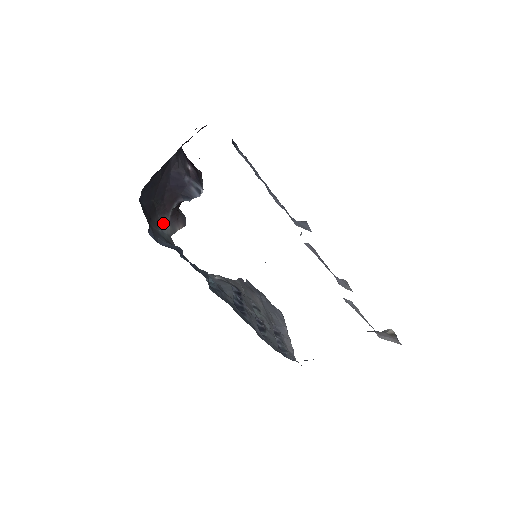
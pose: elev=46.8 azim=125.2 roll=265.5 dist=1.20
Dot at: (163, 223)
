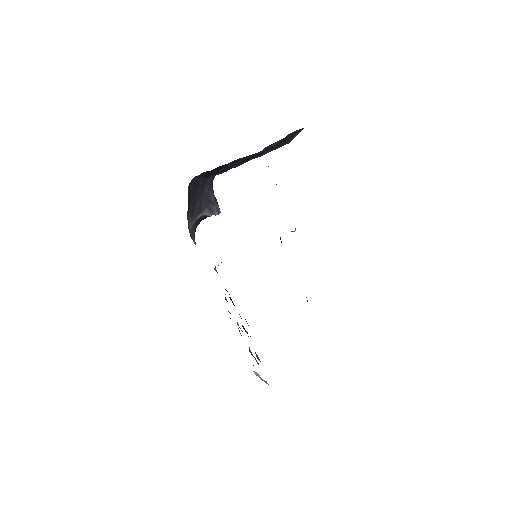
Dot at: (189, 224)
